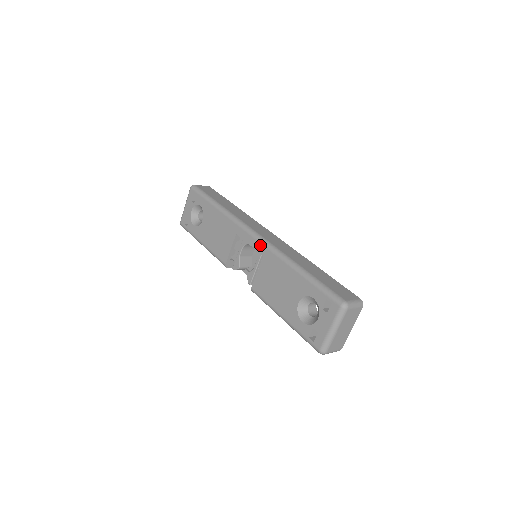
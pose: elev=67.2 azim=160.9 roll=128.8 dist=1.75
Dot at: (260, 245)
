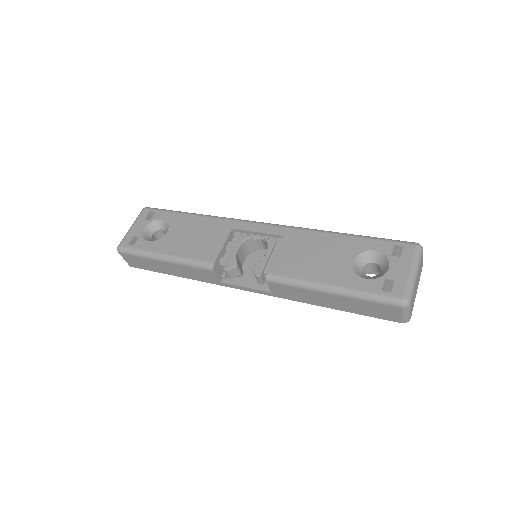
Dot at: (276, 227)
